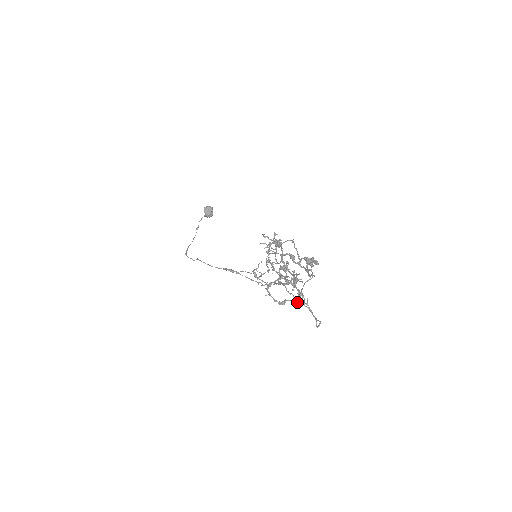
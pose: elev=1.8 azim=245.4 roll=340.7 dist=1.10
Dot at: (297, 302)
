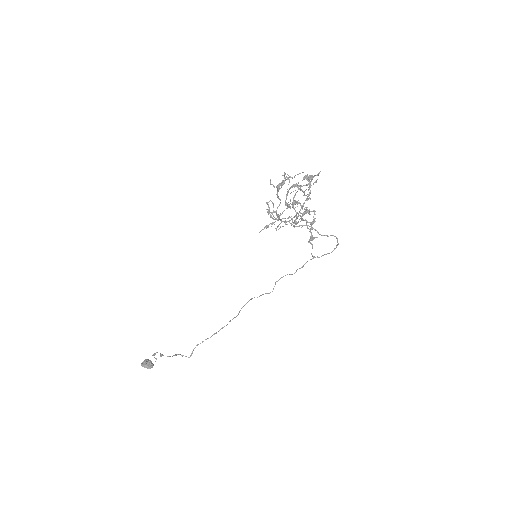
Dot at: (314, 238)
